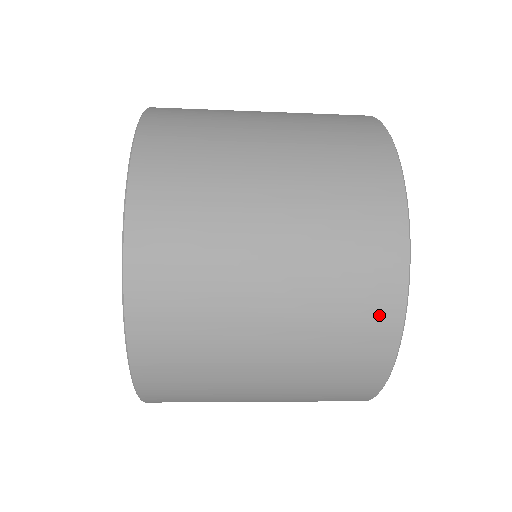
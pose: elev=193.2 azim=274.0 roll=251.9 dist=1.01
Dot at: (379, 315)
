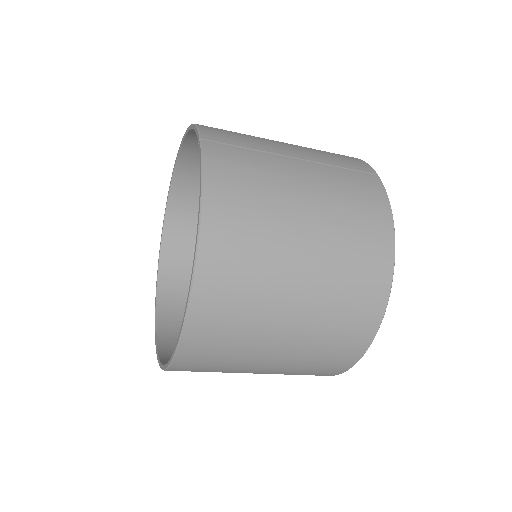
Dot at: (336, 367)
